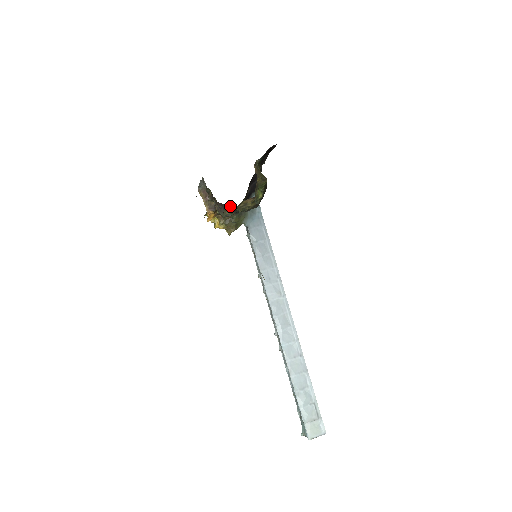
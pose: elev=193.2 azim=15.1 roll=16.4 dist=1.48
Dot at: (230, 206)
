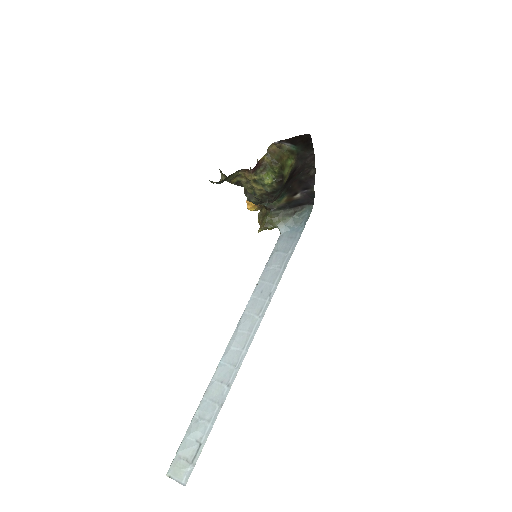
Dot at: occluded
